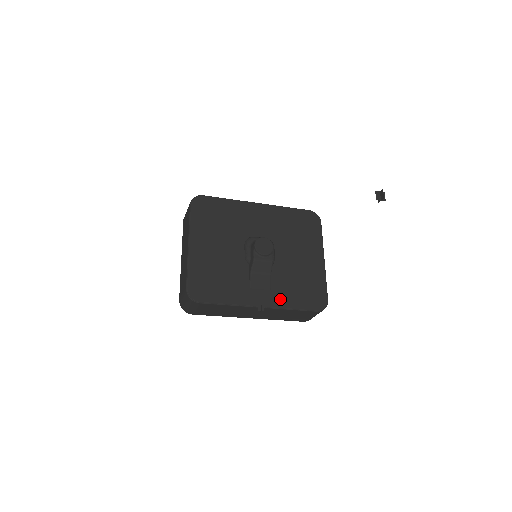
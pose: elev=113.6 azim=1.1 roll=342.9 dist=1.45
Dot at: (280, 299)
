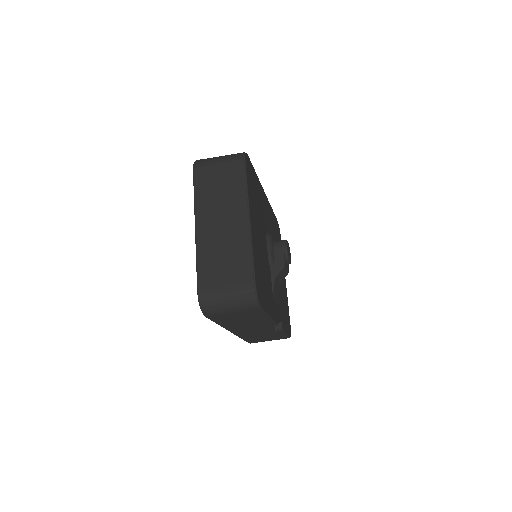
Dot at: (281, 318)
